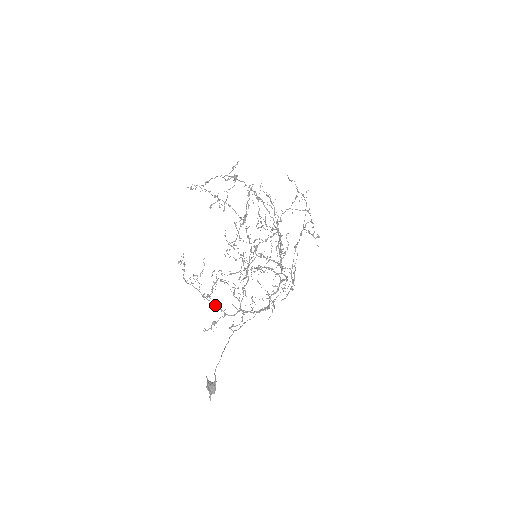
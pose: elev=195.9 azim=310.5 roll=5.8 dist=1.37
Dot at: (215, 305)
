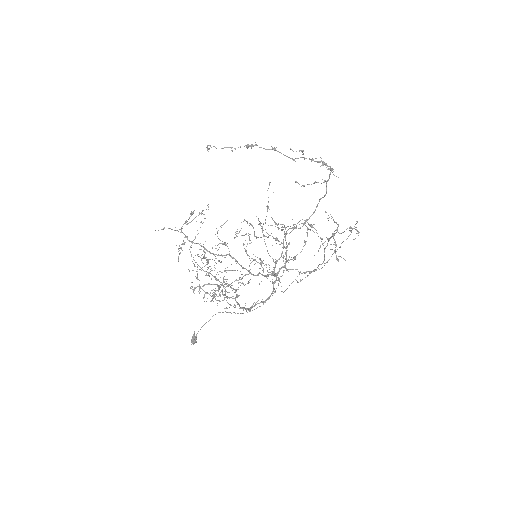
Dot at: (216, 280)
